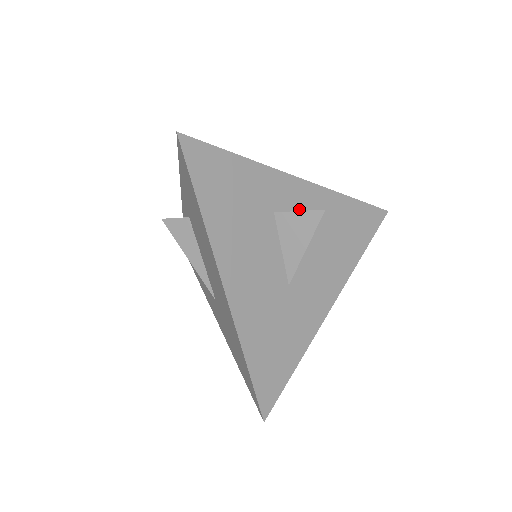
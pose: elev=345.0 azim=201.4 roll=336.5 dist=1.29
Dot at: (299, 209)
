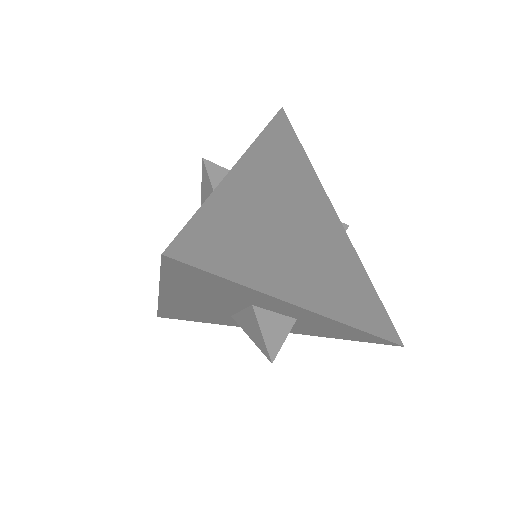
Dot at: (287, 313)
